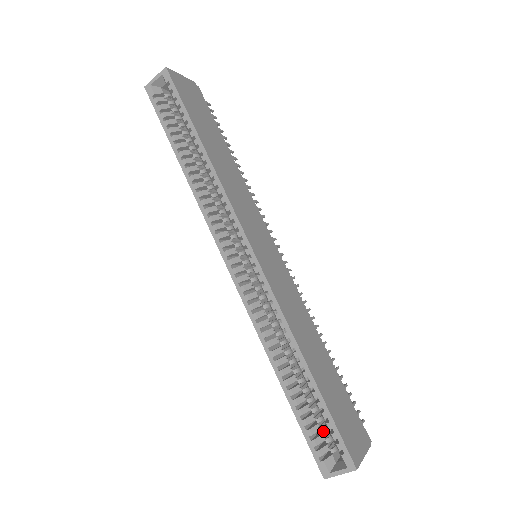
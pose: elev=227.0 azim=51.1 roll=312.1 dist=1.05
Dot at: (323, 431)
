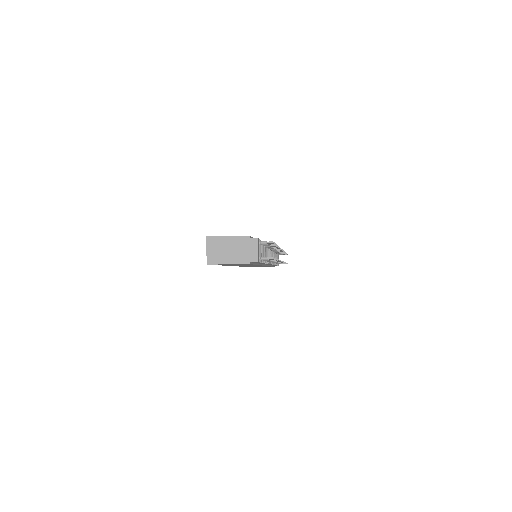
Dot at: occluded
